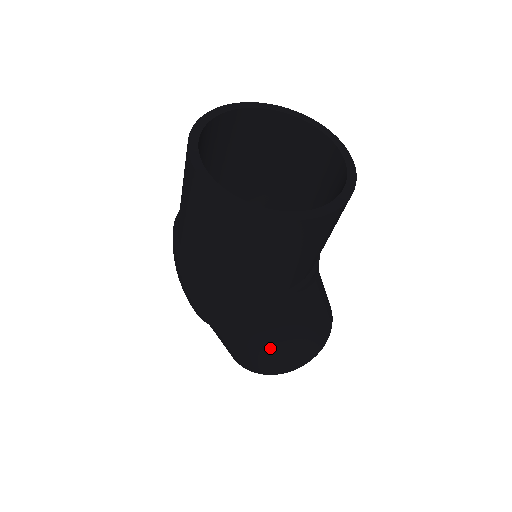
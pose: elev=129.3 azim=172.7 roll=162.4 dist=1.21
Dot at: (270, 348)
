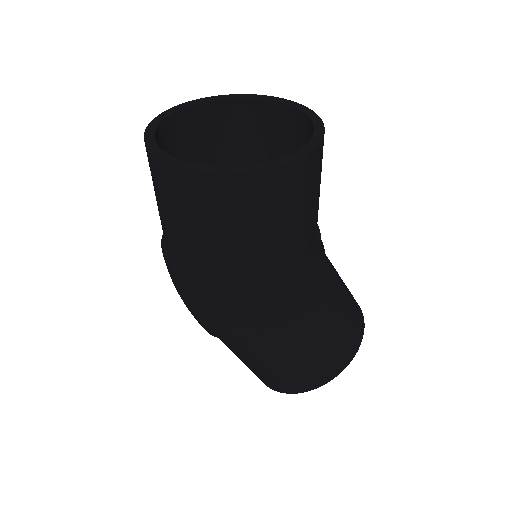
Dot at: (293, 353)
